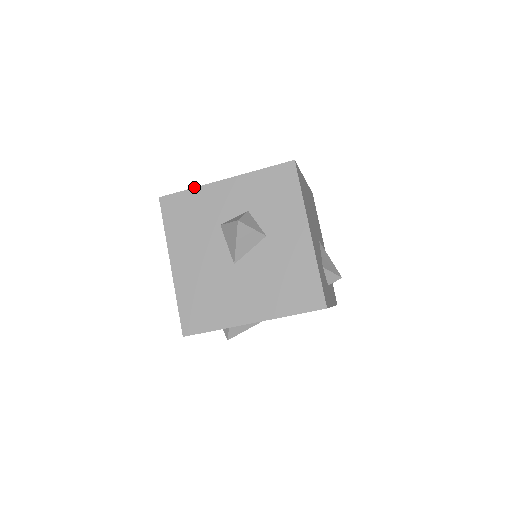
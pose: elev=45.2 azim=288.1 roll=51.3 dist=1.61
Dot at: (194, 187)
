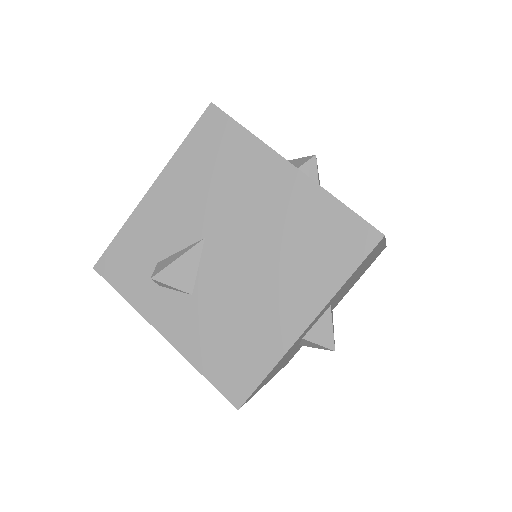
Dot at: occluded
